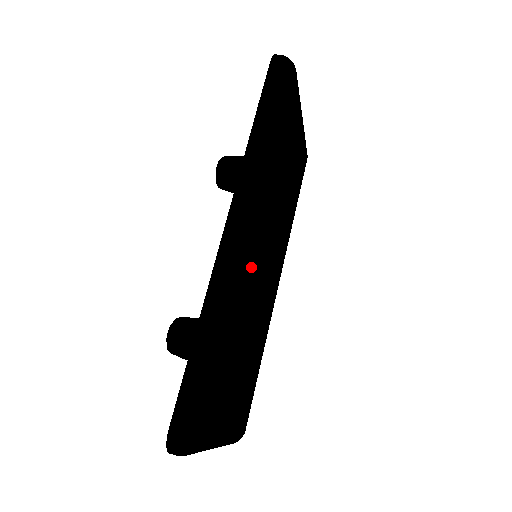
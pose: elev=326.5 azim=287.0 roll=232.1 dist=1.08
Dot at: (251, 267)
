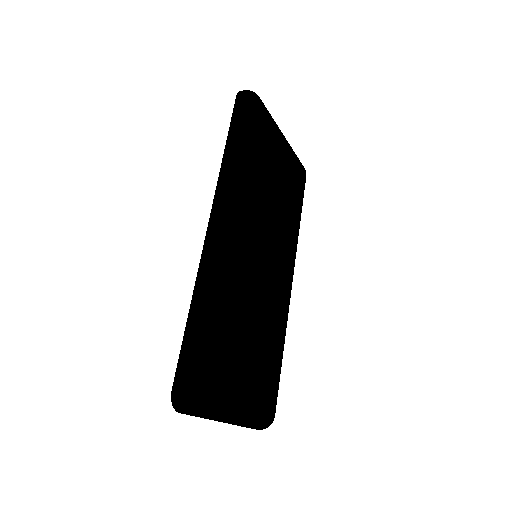
Dot at: (237, 257)
